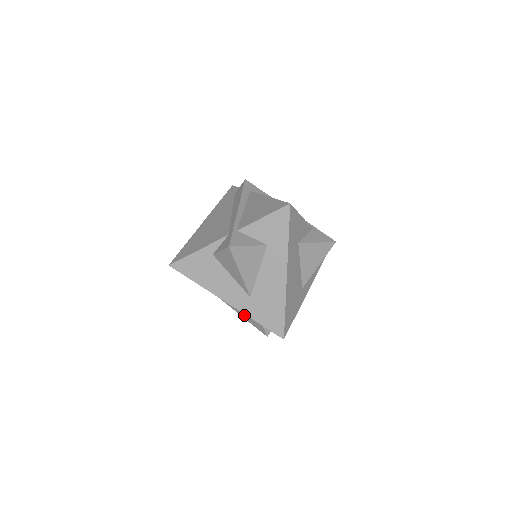
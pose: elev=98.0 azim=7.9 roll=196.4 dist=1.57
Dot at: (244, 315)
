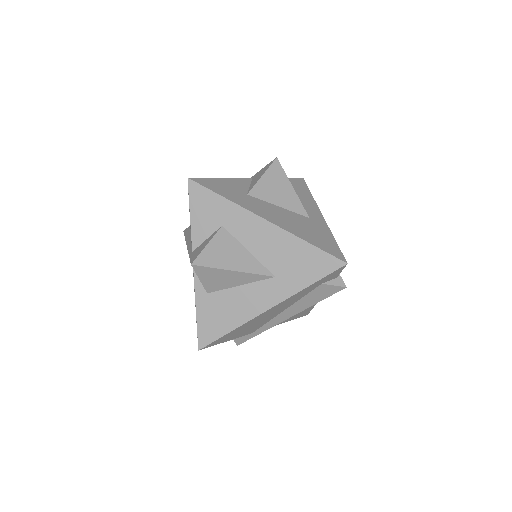
Dot at: (309, 302)
